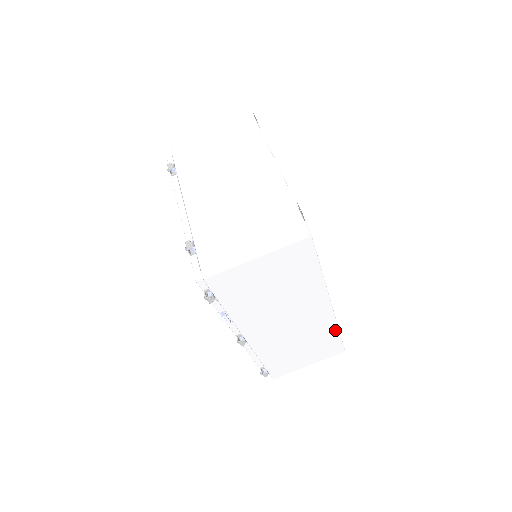
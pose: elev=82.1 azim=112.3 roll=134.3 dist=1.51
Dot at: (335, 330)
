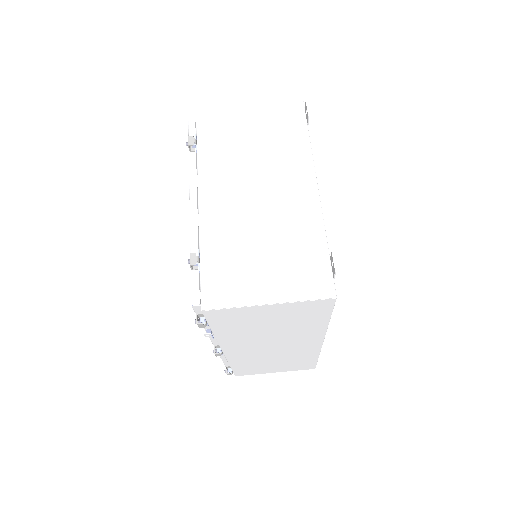
Dot at: (315, 356)
